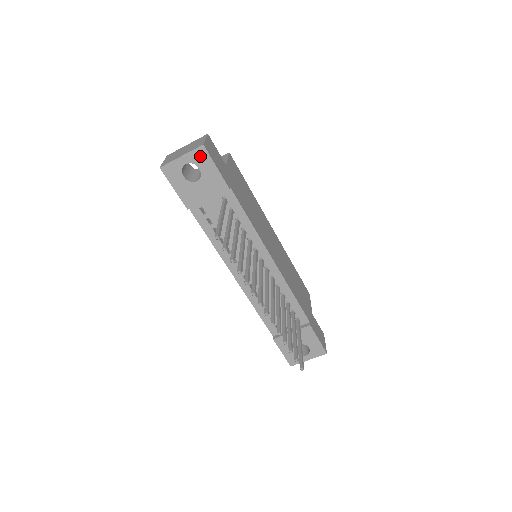
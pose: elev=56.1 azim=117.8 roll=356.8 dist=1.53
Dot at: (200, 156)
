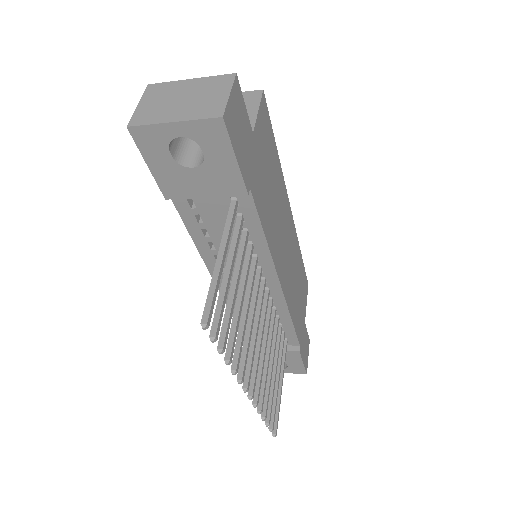
Dot at: (210, 133)
